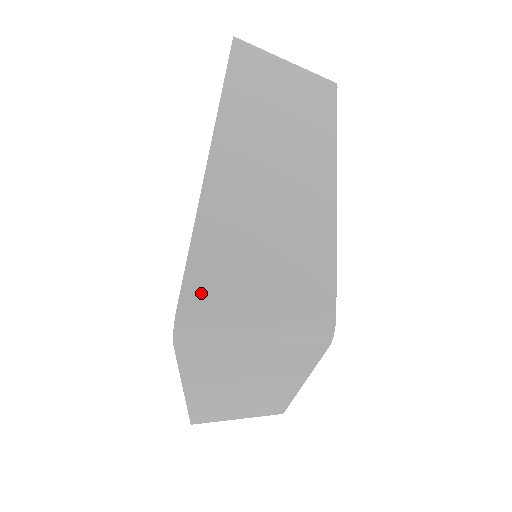
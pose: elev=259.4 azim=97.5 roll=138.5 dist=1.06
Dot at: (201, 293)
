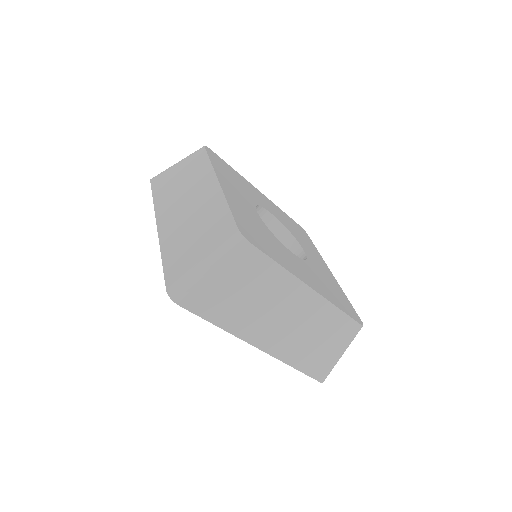
Dot at: (174, 276)
